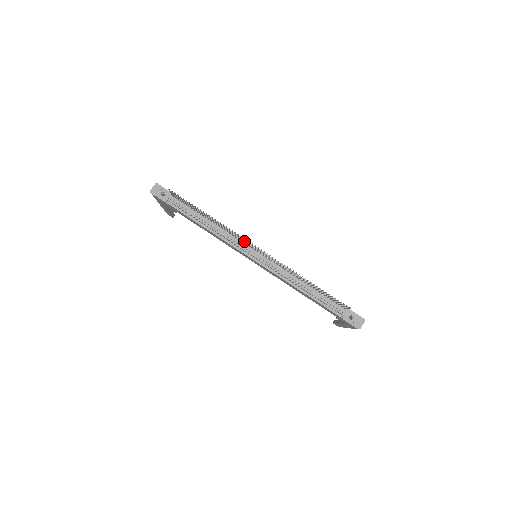
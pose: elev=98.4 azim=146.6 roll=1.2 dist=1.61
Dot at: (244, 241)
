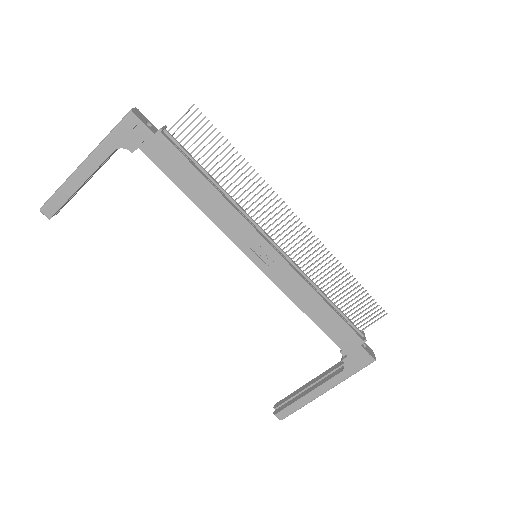
Dot at: (263, 219)
